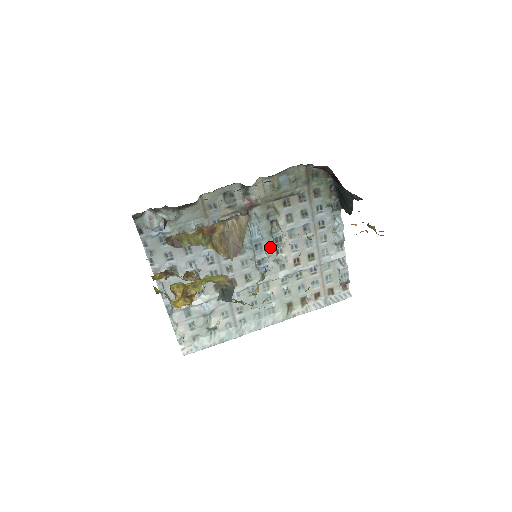
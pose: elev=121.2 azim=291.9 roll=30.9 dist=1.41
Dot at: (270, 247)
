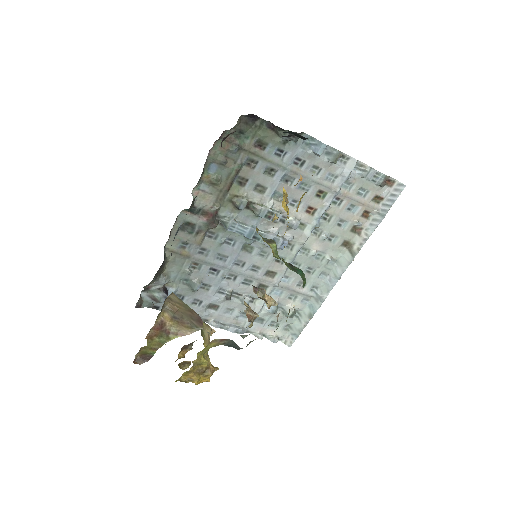
Dot at: (270, 224)
